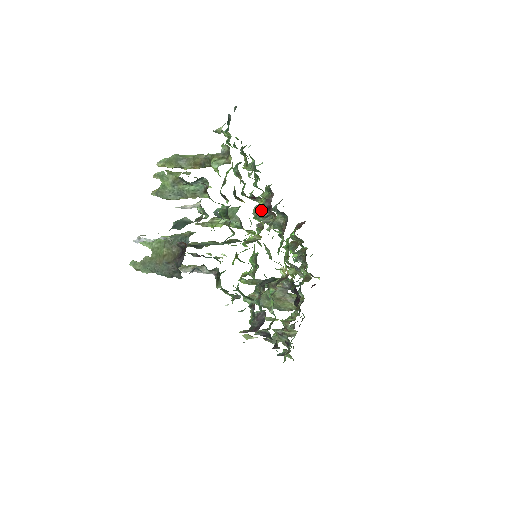
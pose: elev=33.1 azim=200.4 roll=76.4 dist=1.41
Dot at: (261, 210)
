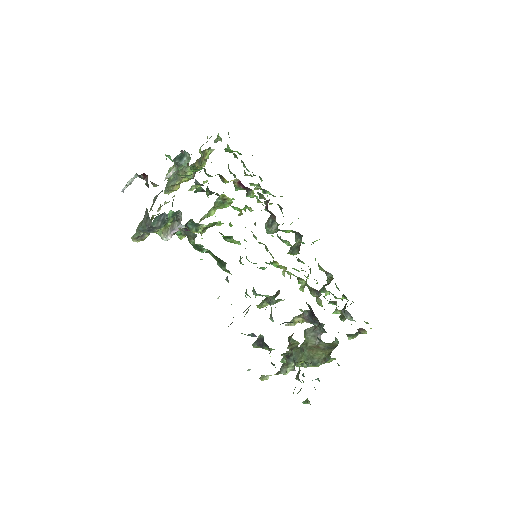
Dot at: (267, 220)
